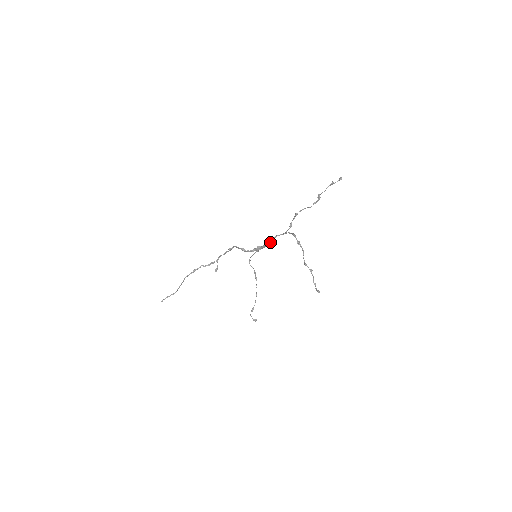
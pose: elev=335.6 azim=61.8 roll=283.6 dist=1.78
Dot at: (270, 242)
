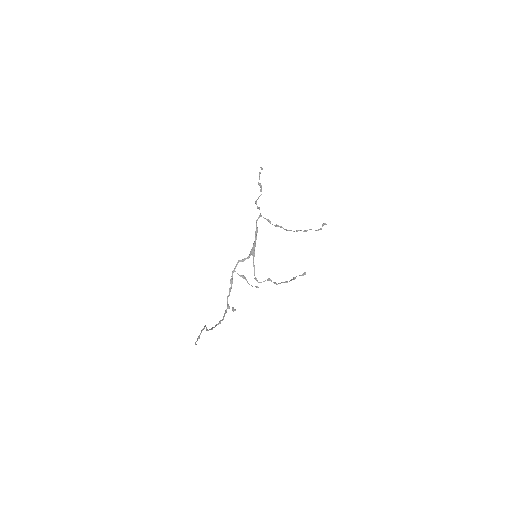
Dot at: (256, 232)
